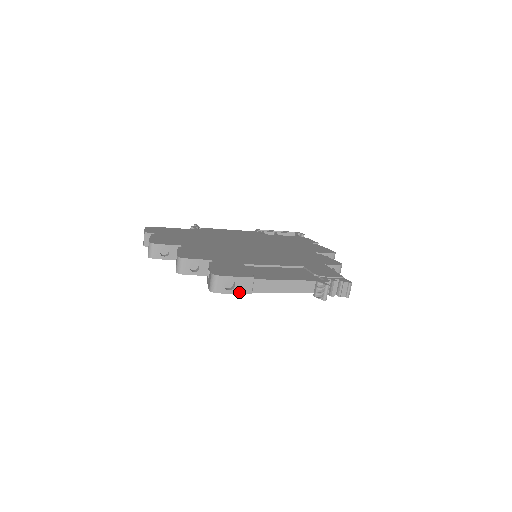
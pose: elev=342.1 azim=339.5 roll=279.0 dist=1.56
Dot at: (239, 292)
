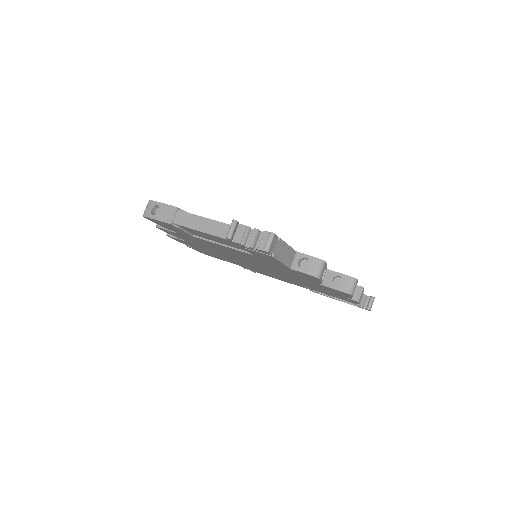
Dot at: (161, 219)
